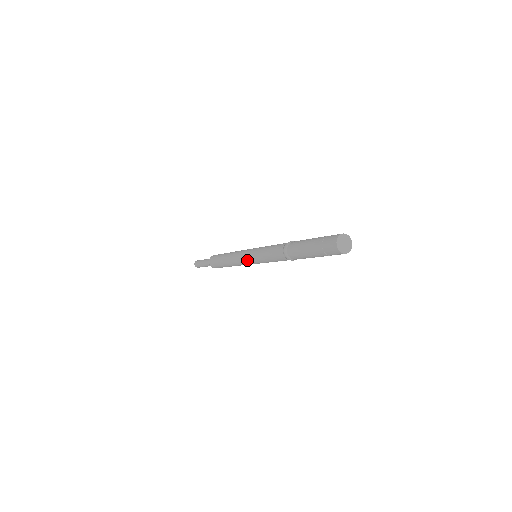
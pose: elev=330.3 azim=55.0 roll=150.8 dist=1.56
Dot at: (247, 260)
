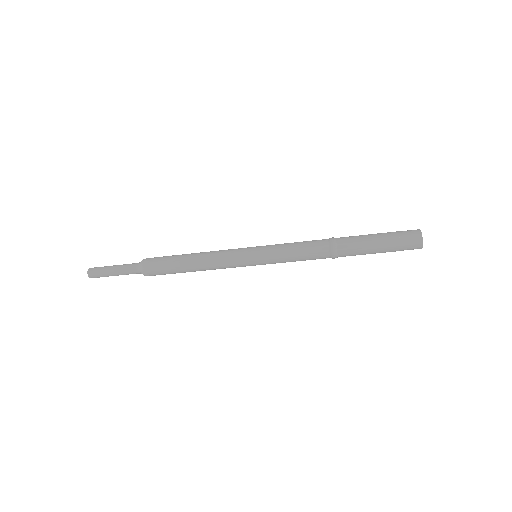
Dot at: (249, 264)
